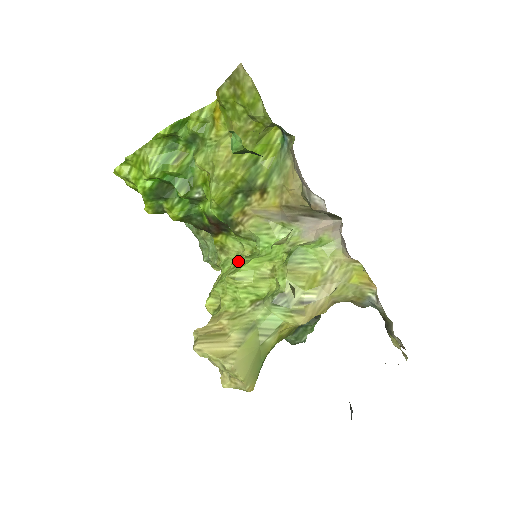
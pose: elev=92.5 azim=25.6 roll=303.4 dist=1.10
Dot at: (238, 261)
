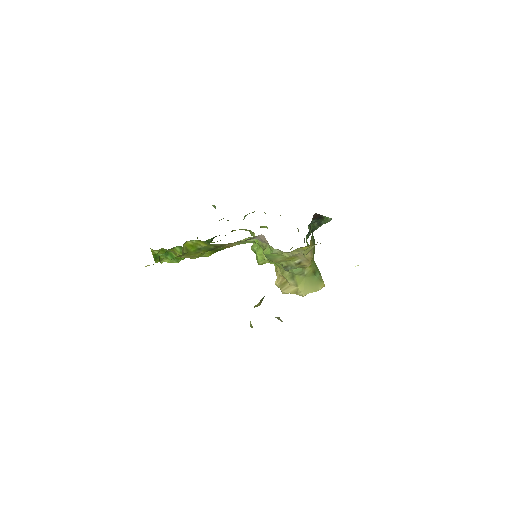
Dot at: (253, 250)
